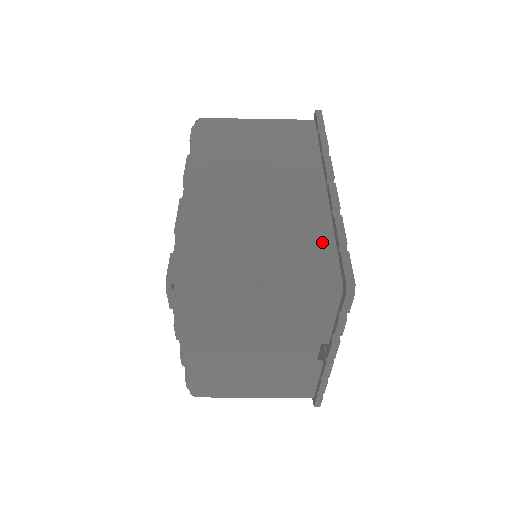
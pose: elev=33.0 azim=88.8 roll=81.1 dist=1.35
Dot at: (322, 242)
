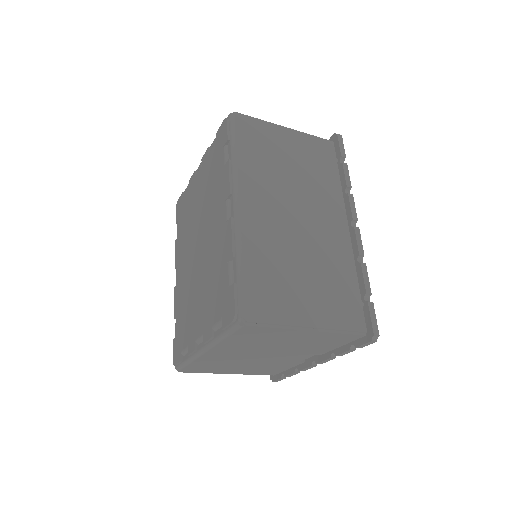
Dot at: (350, 287)
